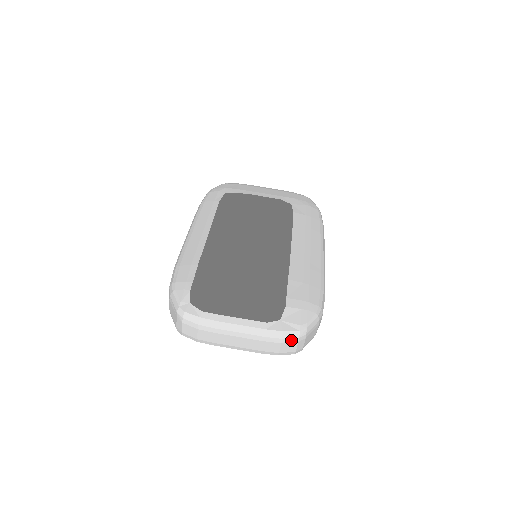
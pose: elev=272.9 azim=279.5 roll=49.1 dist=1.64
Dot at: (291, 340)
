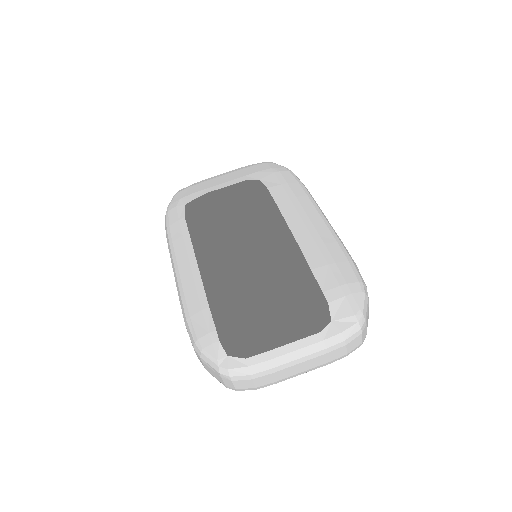
Dot at: (354, 336)
